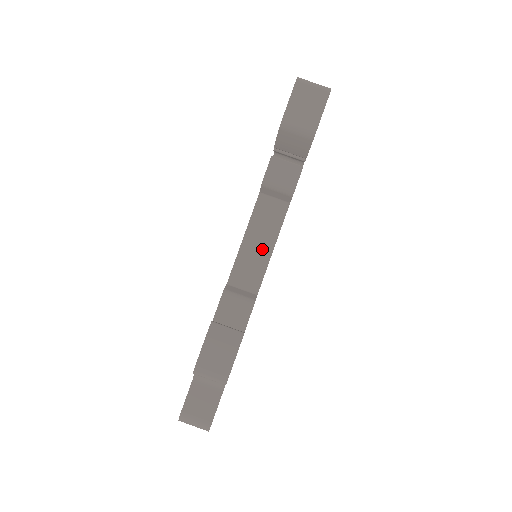
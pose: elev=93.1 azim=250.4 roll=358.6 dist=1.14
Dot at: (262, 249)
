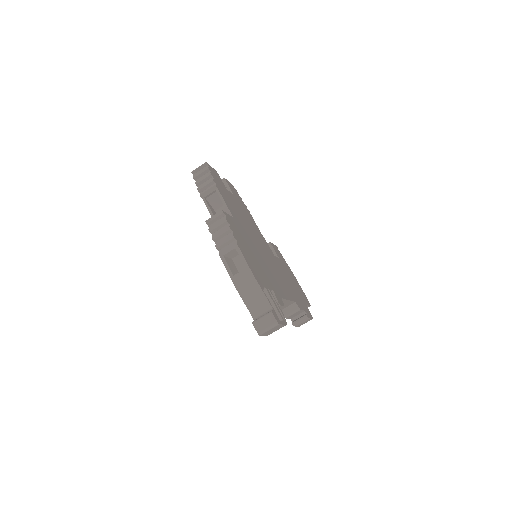
Dot at: occluded
